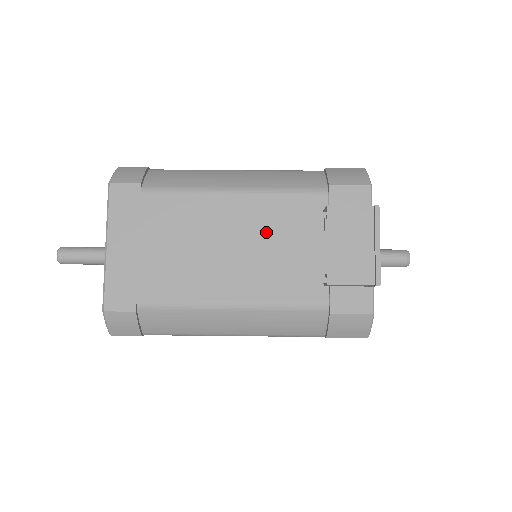
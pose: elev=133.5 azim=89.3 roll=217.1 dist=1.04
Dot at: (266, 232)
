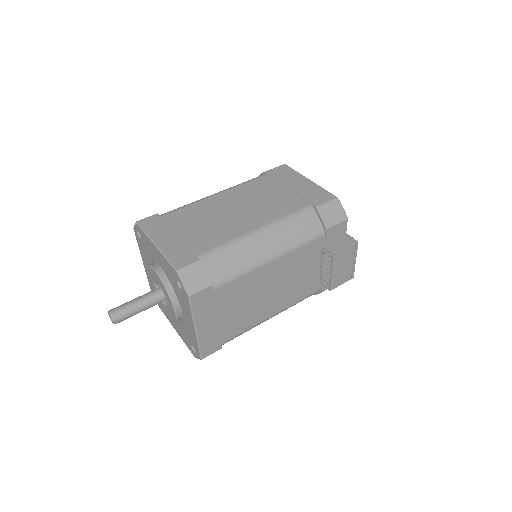
Dot at: (291, 273)
